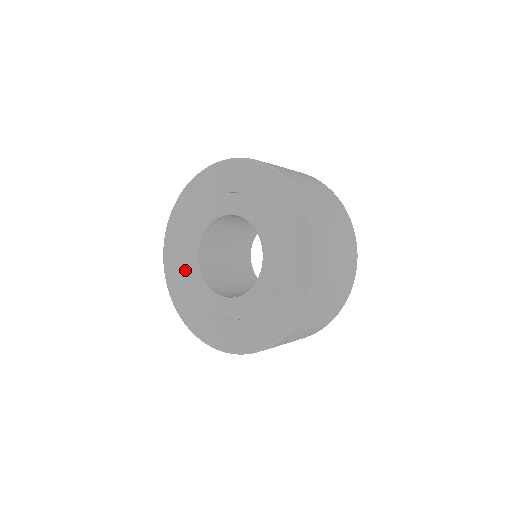
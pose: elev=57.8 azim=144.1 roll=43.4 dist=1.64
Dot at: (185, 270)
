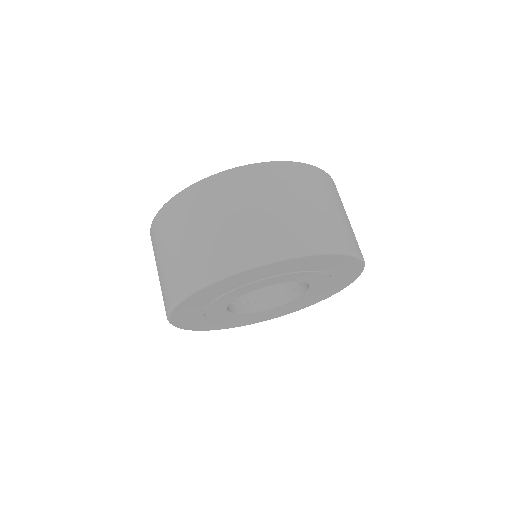
Dot at: occluded
